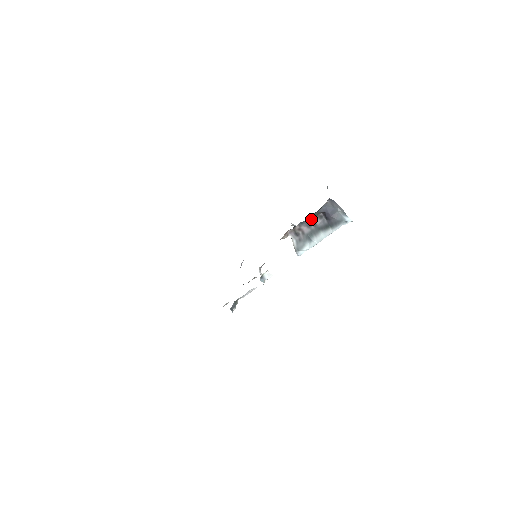
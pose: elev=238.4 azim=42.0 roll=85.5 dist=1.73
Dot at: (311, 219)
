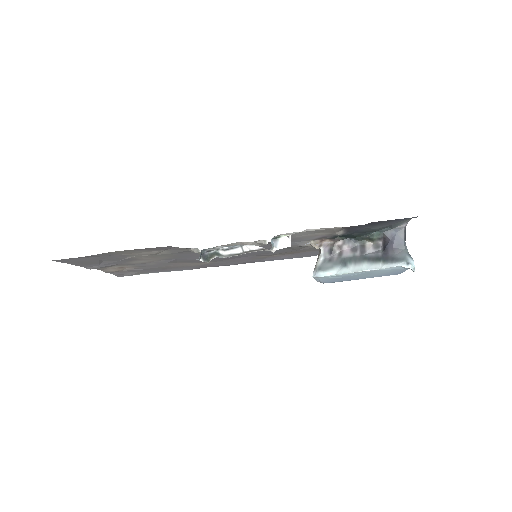
Dot at: (363, 242)
